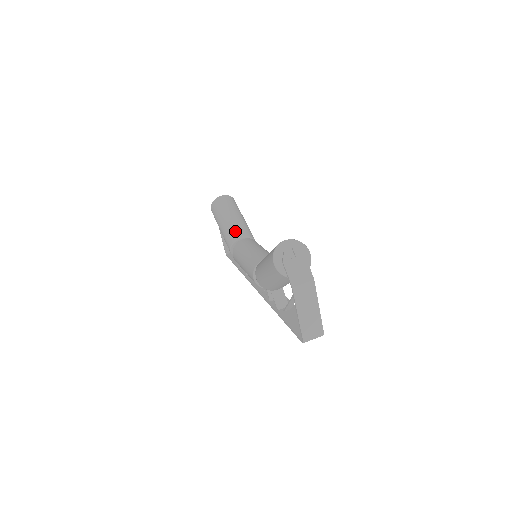
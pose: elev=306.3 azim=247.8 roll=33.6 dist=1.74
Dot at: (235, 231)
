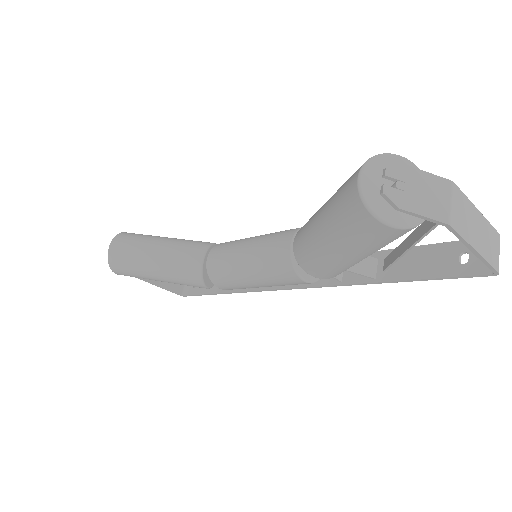
Dot at: (185, 261)
